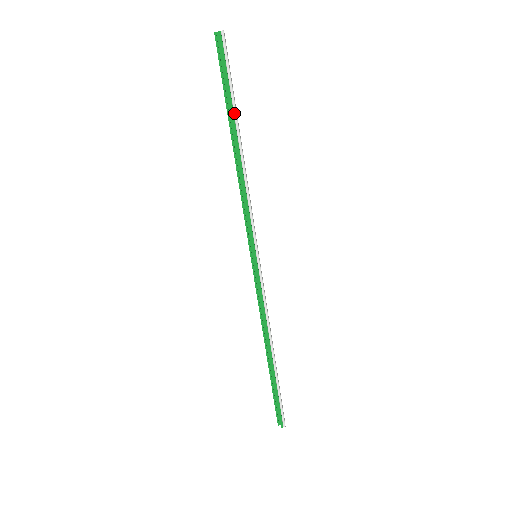
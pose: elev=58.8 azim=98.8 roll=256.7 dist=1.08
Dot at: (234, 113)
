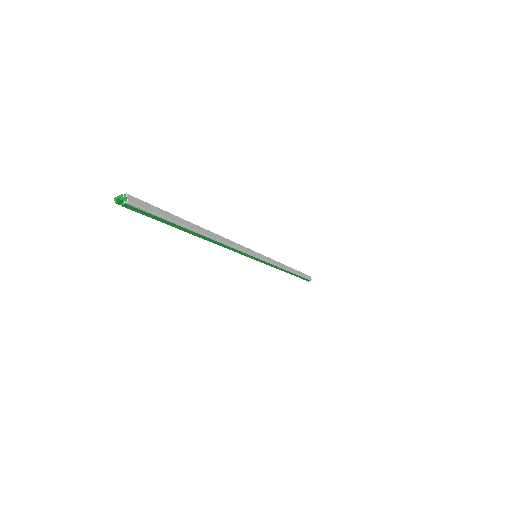
Dot at: (186, 229)
